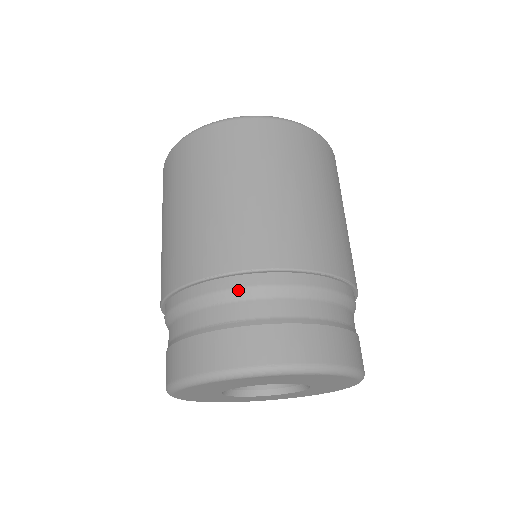
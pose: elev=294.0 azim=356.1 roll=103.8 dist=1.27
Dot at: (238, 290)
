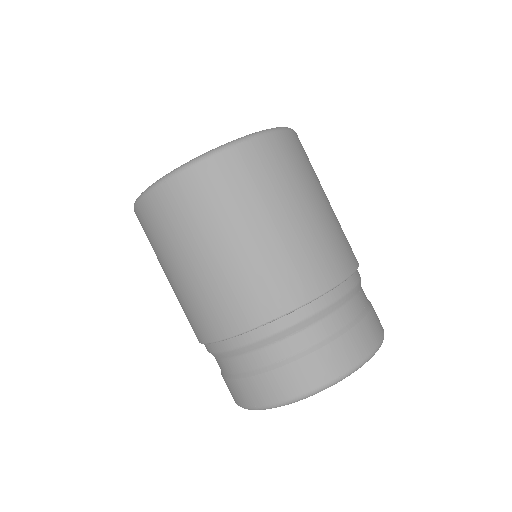
Dot at: (294, 326)
